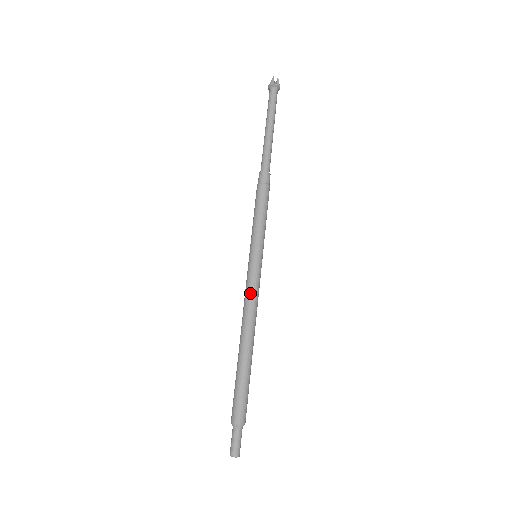
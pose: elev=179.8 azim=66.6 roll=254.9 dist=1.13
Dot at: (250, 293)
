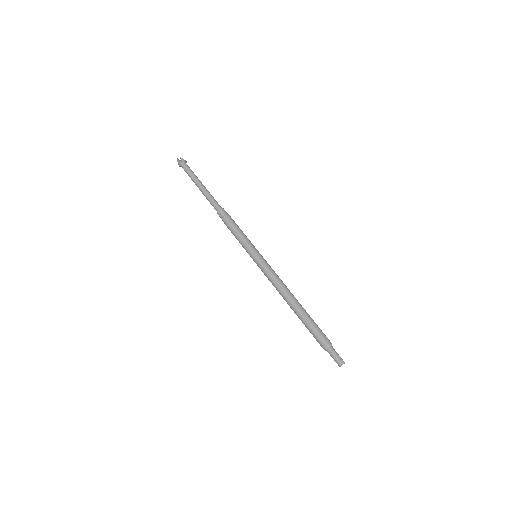
Dot at: (270, 277)
